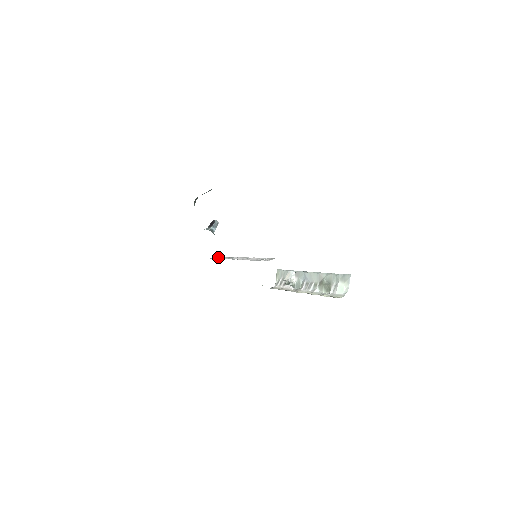
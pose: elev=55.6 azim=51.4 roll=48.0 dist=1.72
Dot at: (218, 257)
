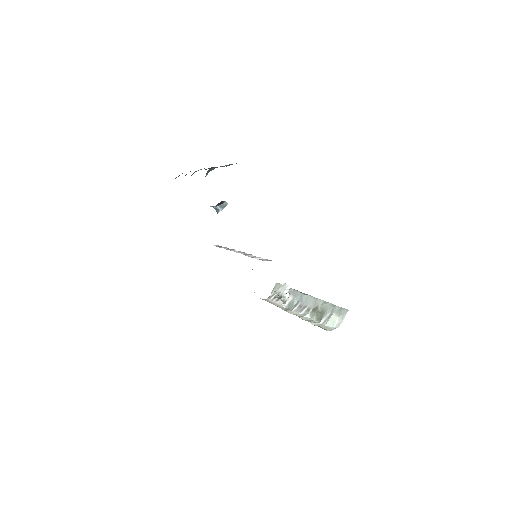
Dot at: occluded
